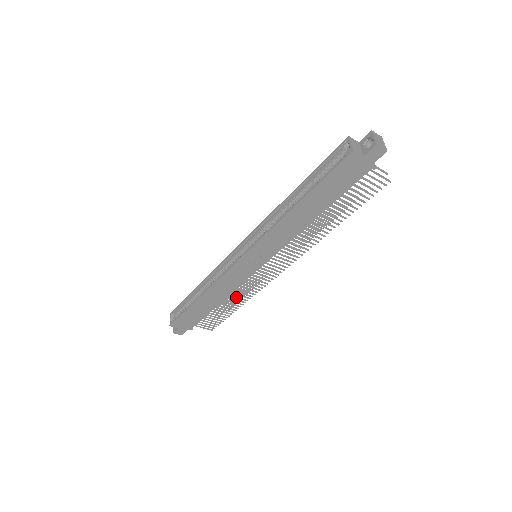
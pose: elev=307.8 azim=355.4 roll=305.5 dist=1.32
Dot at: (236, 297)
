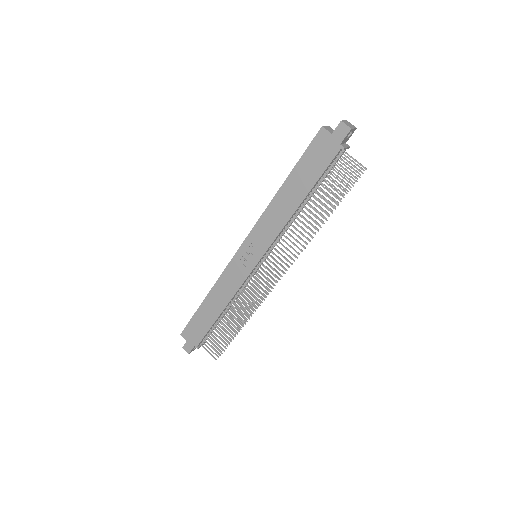
Dot at: (237, 310)
